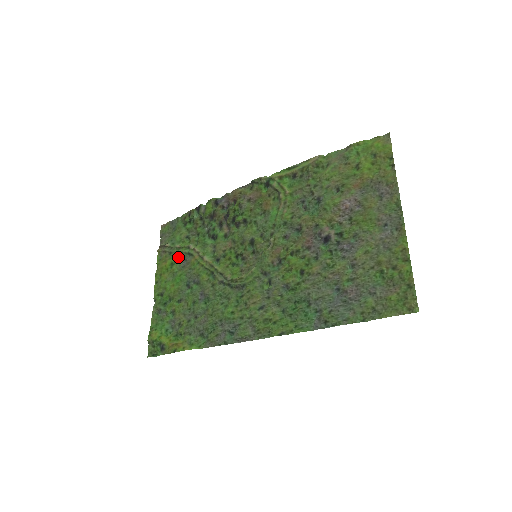
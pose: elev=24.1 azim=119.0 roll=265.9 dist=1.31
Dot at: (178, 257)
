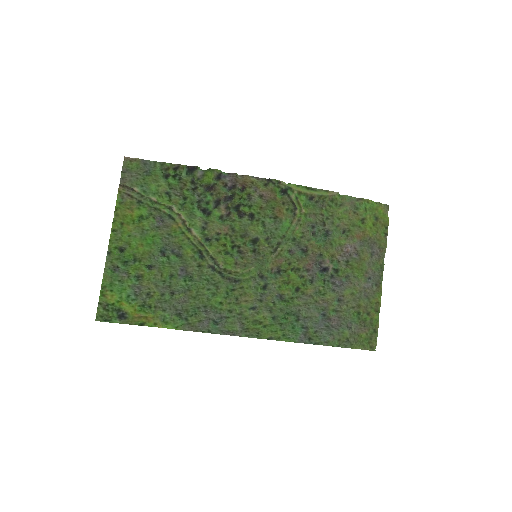
Dot at: (151, 212)
